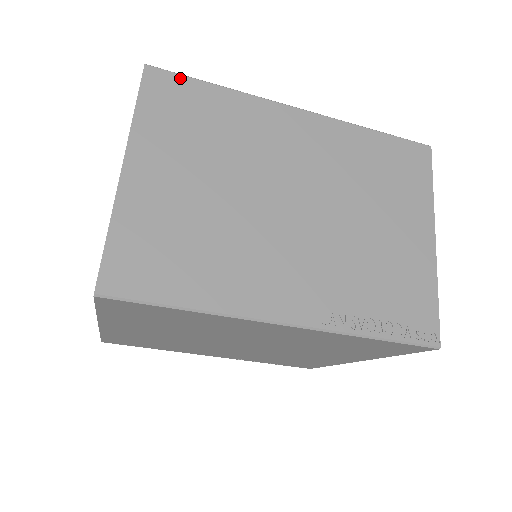
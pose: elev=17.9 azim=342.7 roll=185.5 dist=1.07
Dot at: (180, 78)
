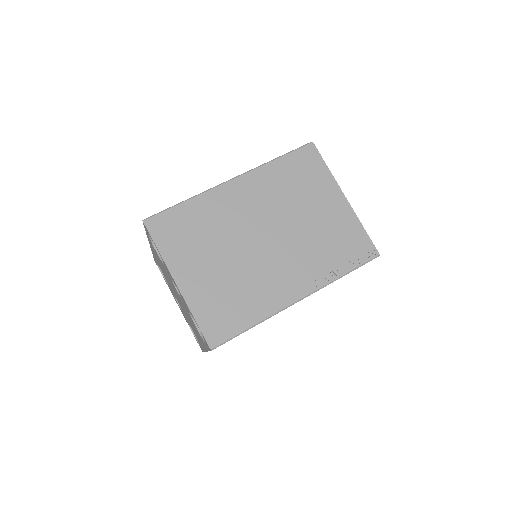
Dot at: (164, 214)
